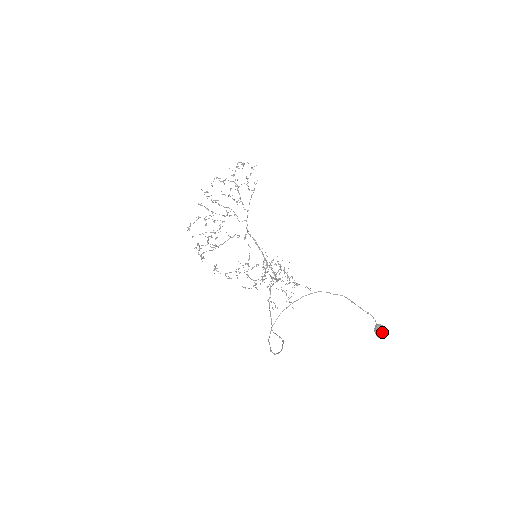
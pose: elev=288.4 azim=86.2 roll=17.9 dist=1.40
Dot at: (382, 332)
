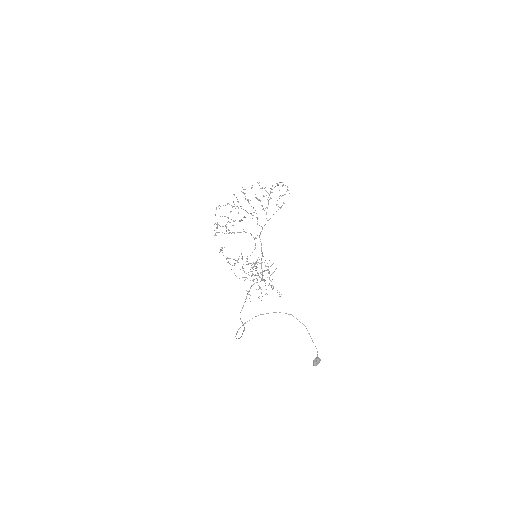
Dot at: occluded
